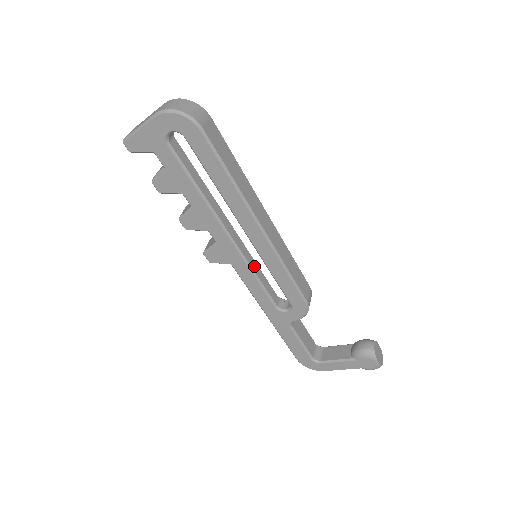
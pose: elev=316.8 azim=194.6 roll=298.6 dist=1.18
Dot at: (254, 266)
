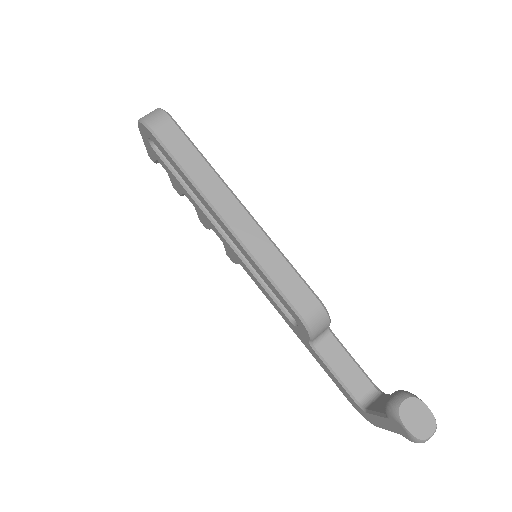
Dot at: occluded
